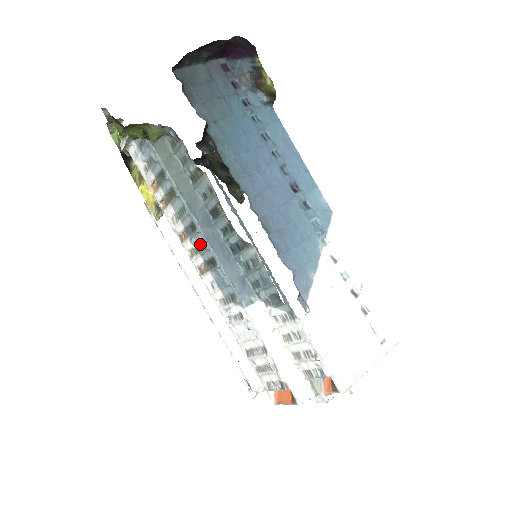
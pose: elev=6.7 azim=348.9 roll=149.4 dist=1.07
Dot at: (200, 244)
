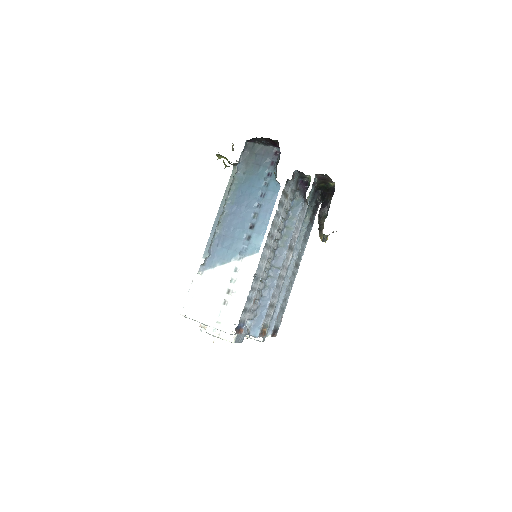
Dot at: occluded
